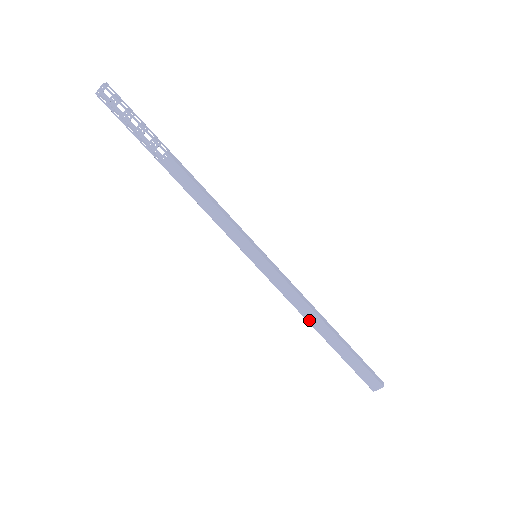
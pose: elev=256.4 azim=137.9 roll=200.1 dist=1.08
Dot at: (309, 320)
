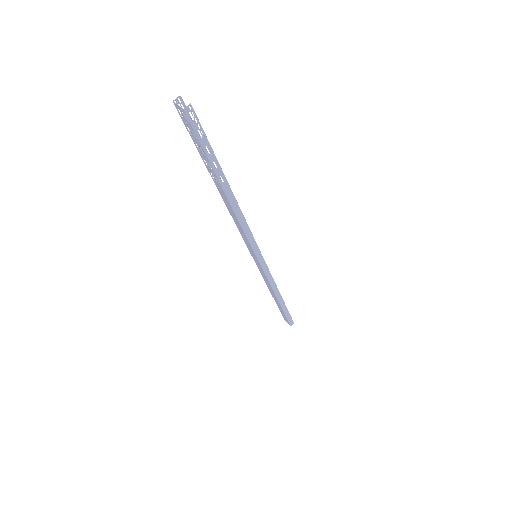
Dot at: (269, 289)
